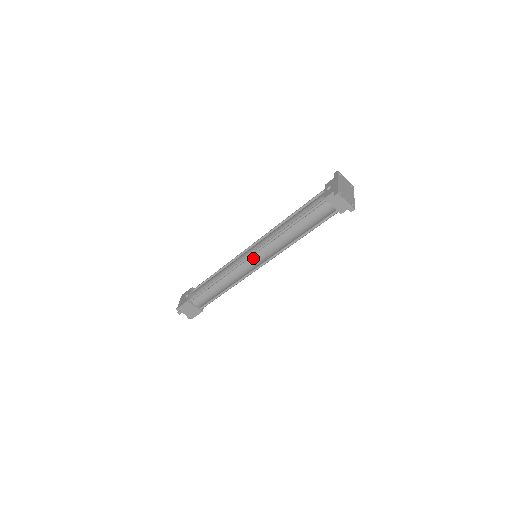
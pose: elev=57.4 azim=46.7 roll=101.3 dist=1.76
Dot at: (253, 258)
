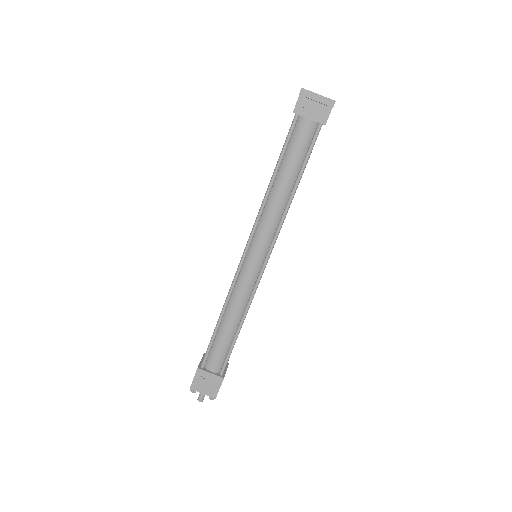
Dot at: (250, 255)
